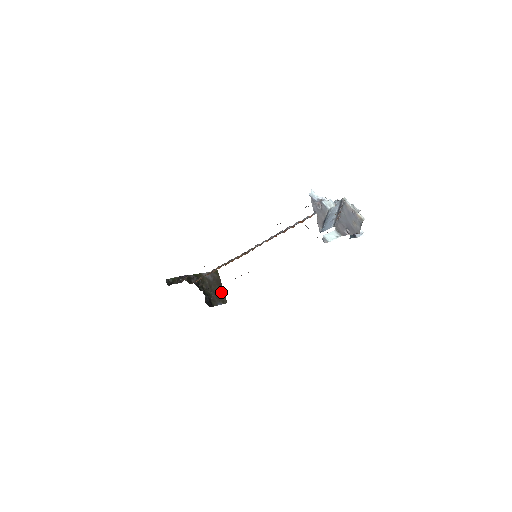
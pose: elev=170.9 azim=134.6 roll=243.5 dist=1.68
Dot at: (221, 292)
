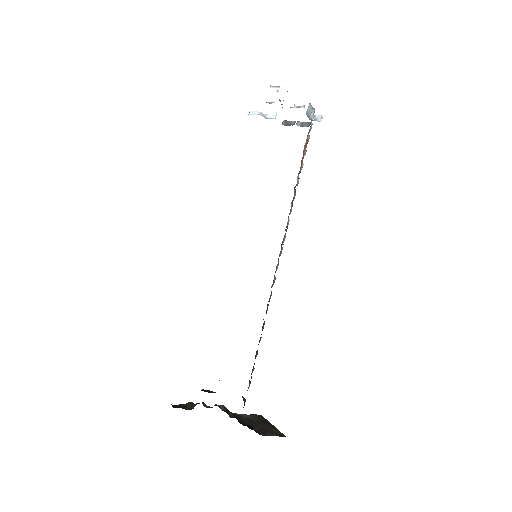
Dot at: (272, 429)
